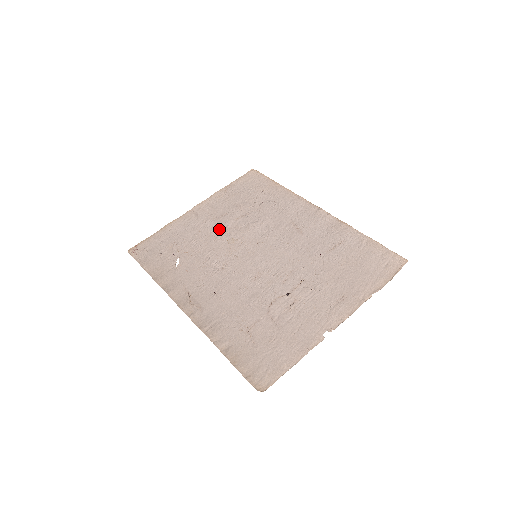
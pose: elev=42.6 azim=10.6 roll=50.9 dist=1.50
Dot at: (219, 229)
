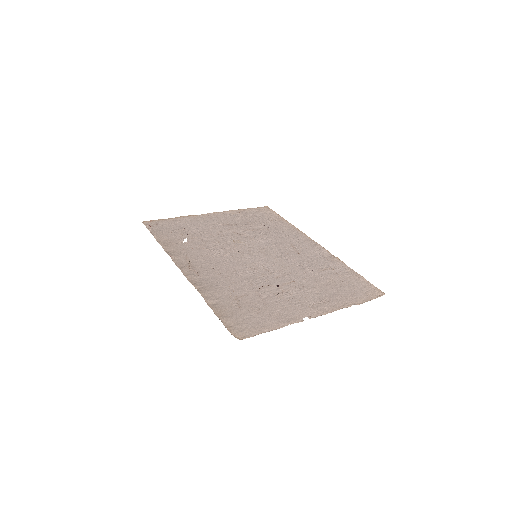
Dot at: (228, 232)
